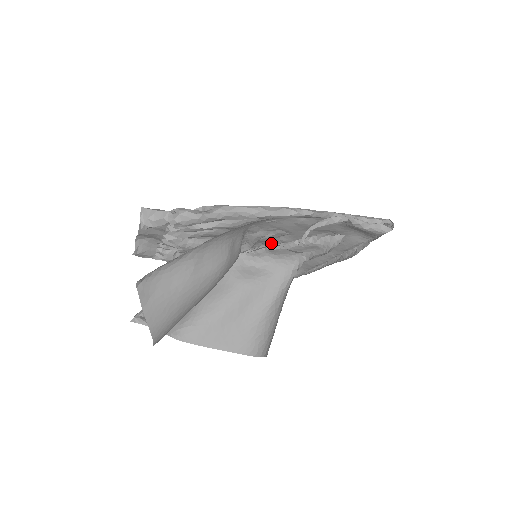
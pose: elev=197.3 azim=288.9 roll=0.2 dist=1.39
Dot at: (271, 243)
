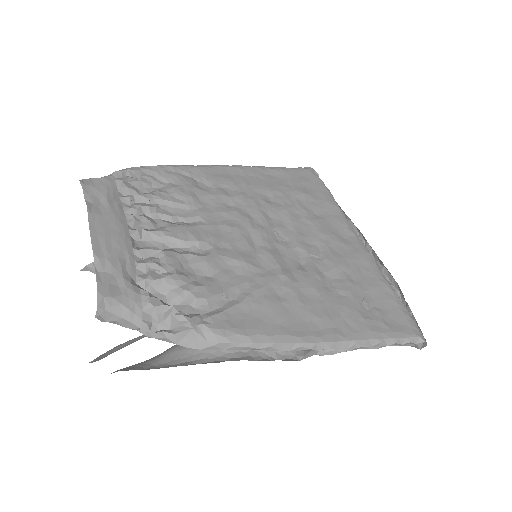
Dot at: (282, 248)
